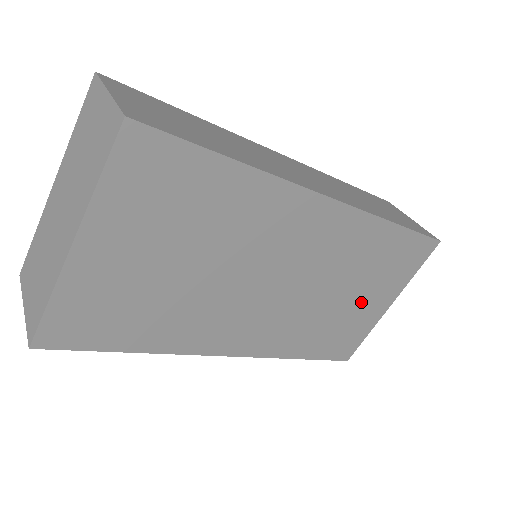
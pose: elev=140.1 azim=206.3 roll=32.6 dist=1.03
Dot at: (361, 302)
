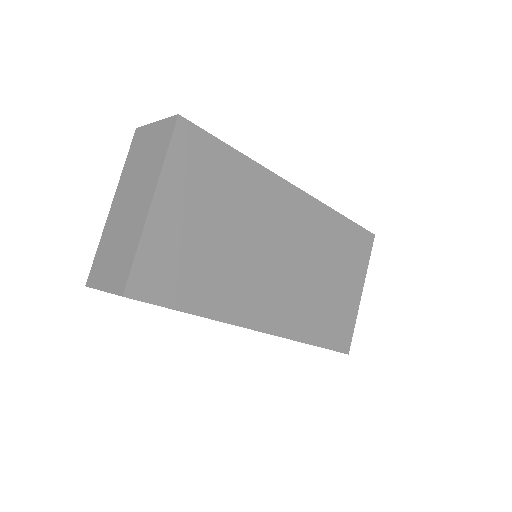
Dot at: (340, 287)
